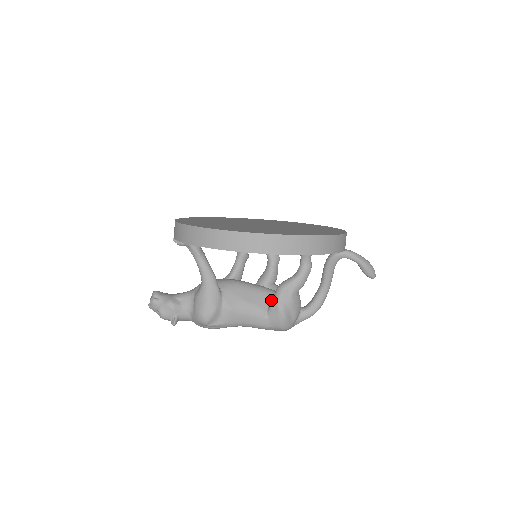
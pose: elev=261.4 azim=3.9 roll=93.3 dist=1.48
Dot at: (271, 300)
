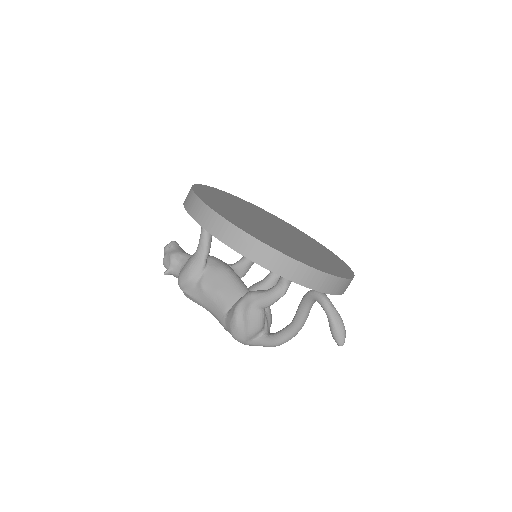
Dot at: occluded
